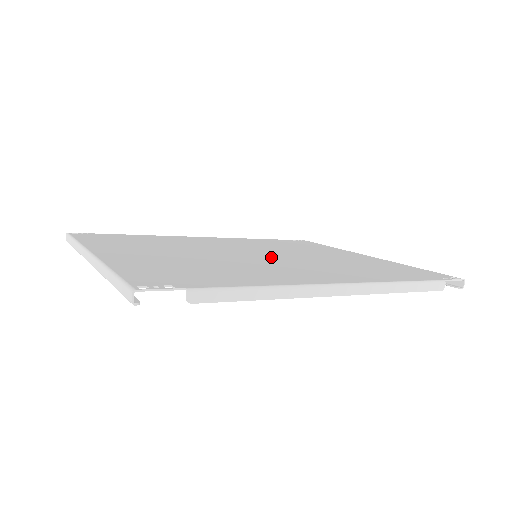
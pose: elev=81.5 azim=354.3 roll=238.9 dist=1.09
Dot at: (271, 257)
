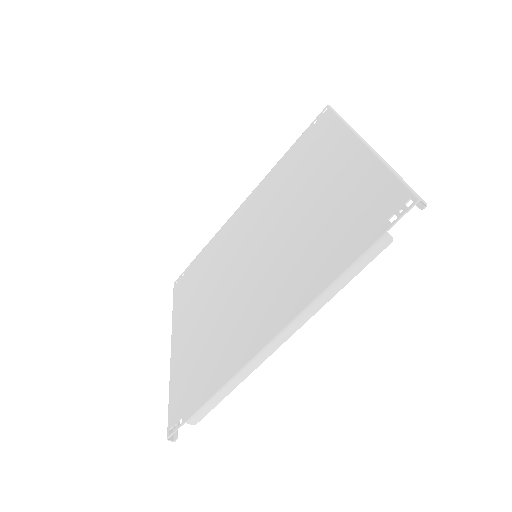
Dot at: (262, 258)
